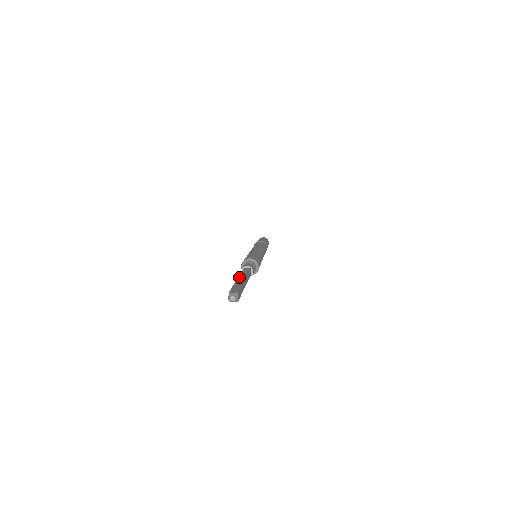
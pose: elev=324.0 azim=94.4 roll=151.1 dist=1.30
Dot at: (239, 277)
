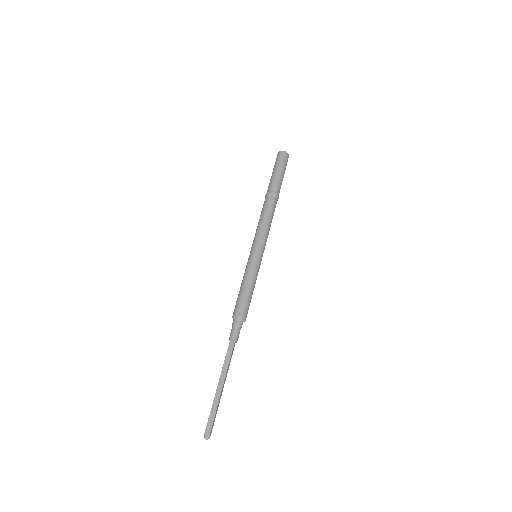
Dot at: (219, 382)
